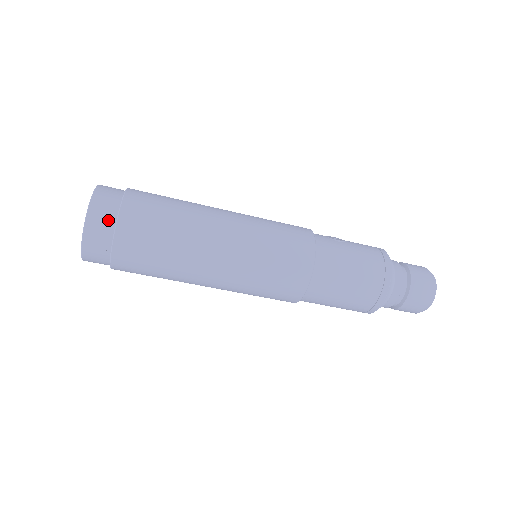
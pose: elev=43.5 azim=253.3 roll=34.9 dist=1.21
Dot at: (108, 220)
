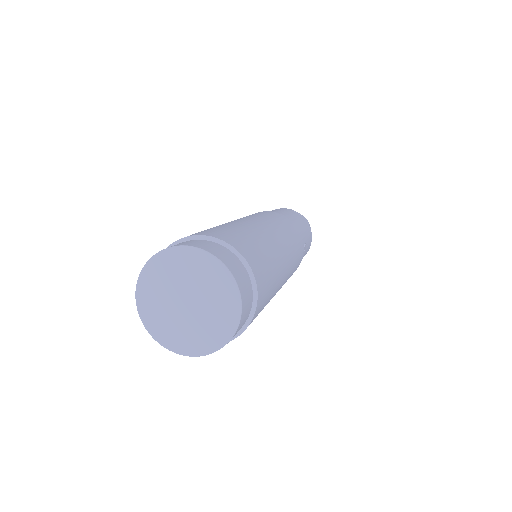
Dot at: occluded
